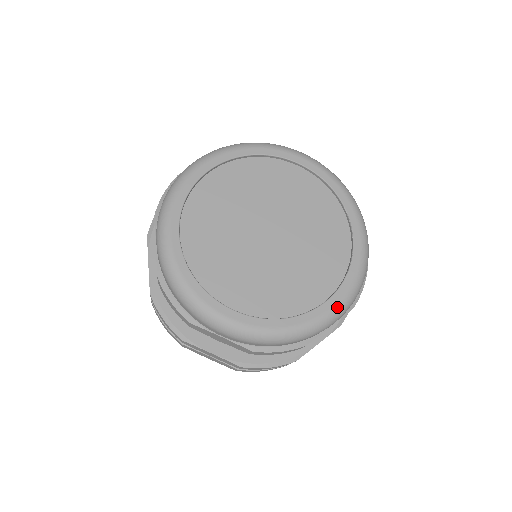
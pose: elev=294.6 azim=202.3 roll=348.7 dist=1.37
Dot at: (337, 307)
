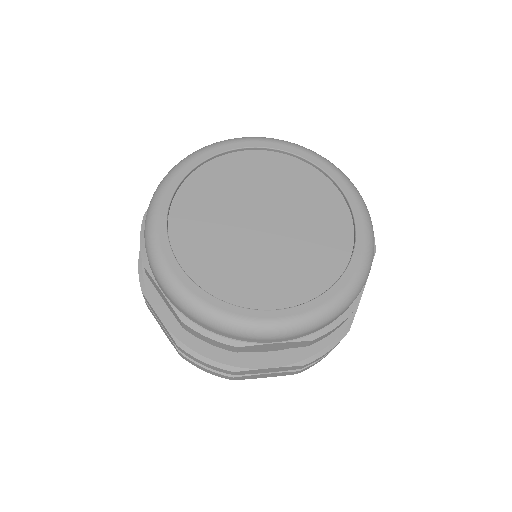
Dot at: (286, 321)
